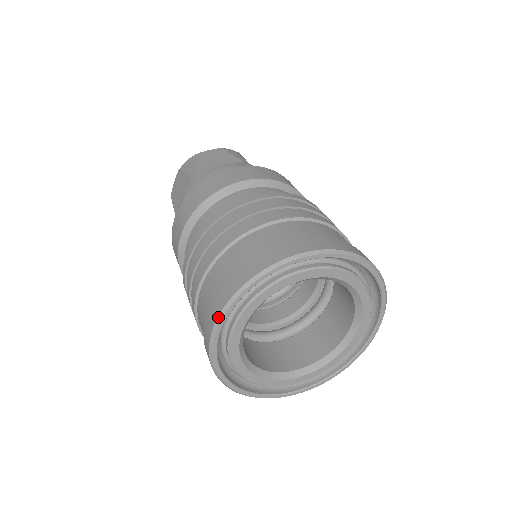
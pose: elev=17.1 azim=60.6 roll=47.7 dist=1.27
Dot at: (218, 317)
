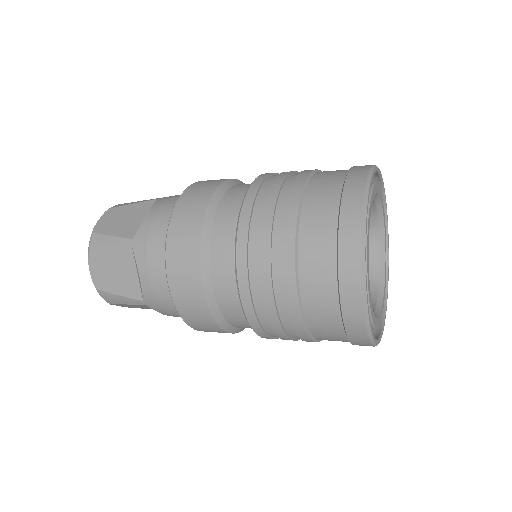
Dot at: (367, 180)
